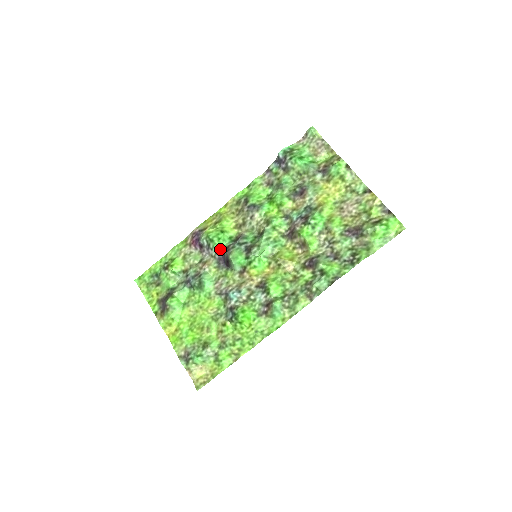
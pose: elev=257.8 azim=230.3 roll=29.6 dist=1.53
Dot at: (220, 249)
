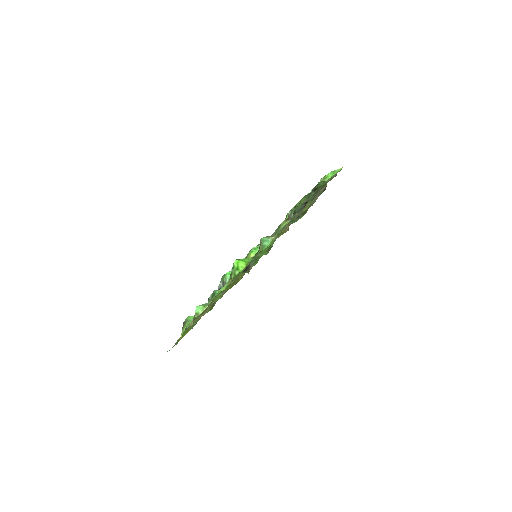
Dot at: occluded
